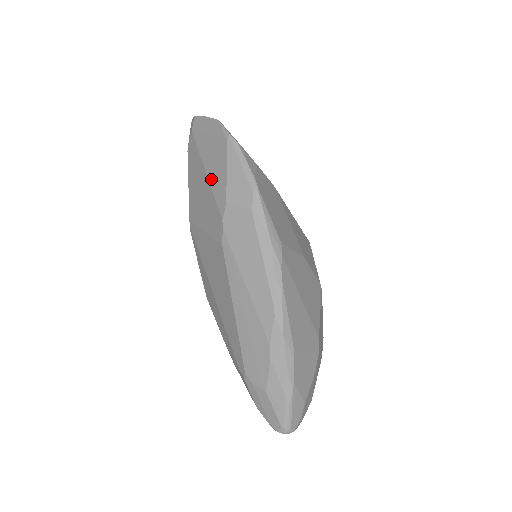
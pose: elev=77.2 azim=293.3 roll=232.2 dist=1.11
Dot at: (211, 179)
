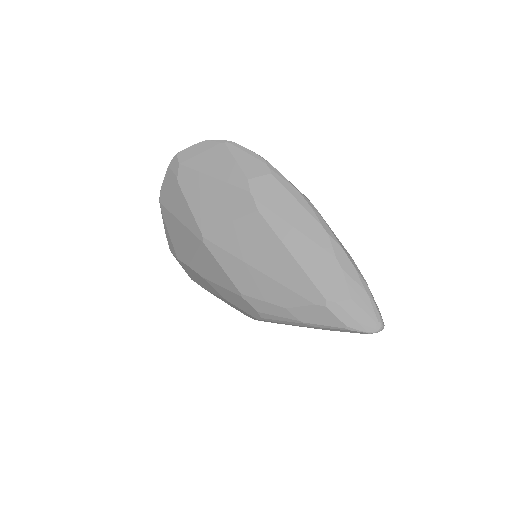
Dot at: (221, 177)
